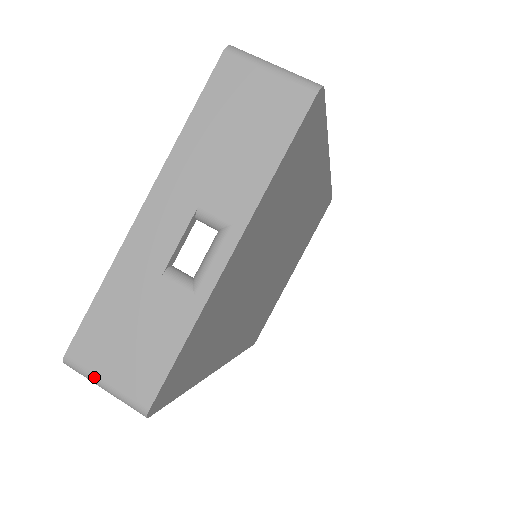
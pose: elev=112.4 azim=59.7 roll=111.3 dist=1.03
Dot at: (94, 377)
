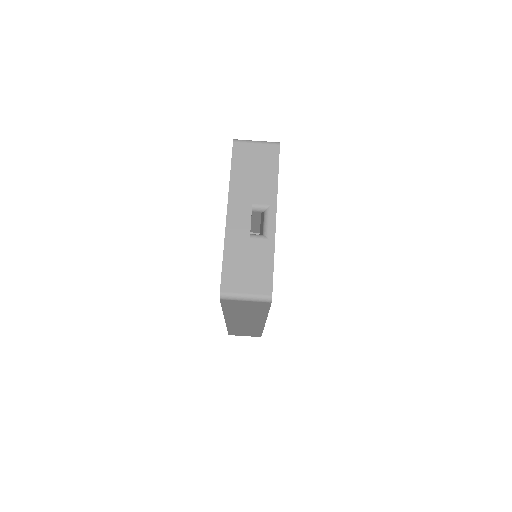
Dot at: (239, 295)
